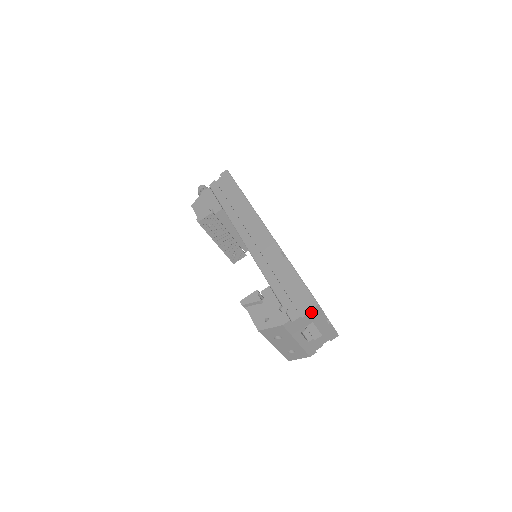
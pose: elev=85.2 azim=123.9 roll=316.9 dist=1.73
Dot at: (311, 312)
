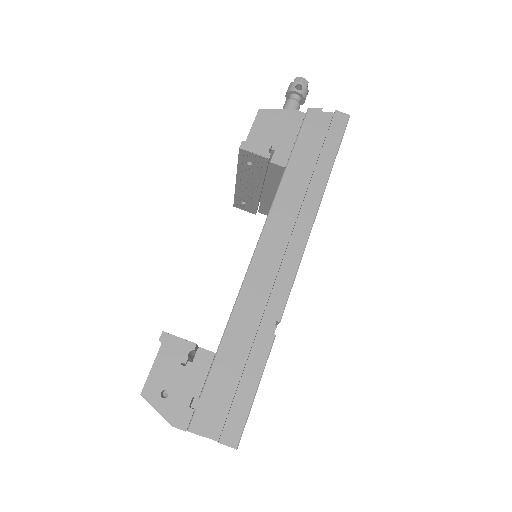
Dot at: (221, 442)
